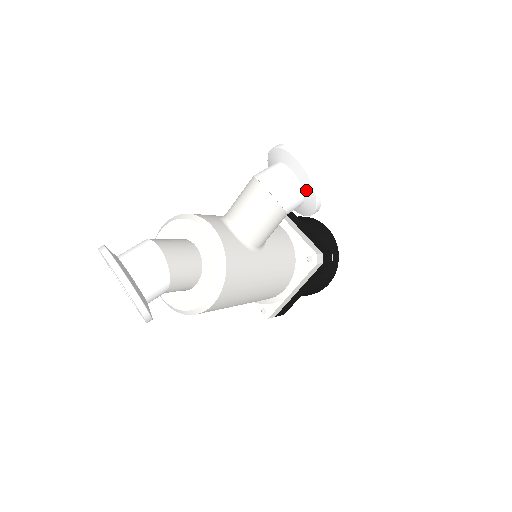
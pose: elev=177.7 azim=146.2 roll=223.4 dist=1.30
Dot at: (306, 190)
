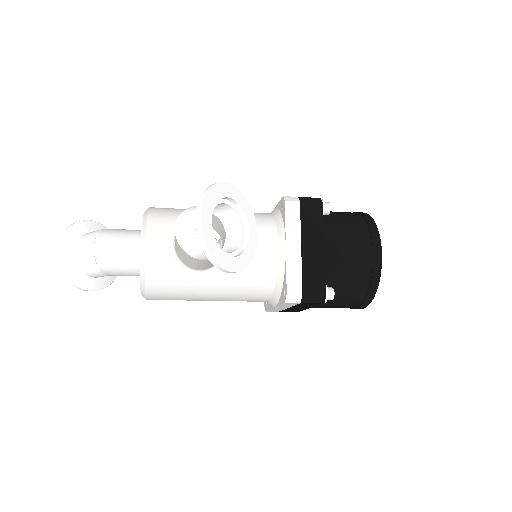
Dot at: occluded
